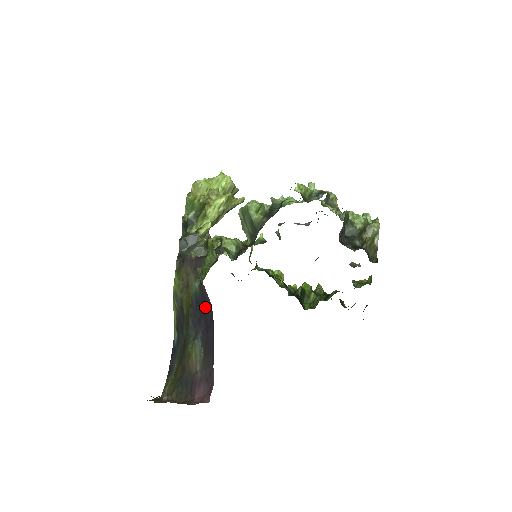
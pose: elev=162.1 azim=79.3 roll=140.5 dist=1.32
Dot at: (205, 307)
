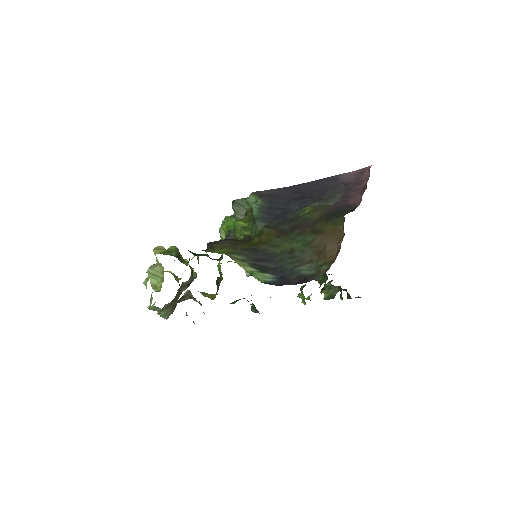
Dot at: (281, 197)
